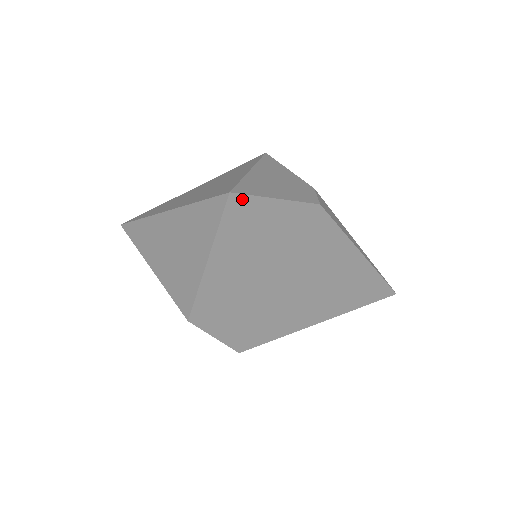
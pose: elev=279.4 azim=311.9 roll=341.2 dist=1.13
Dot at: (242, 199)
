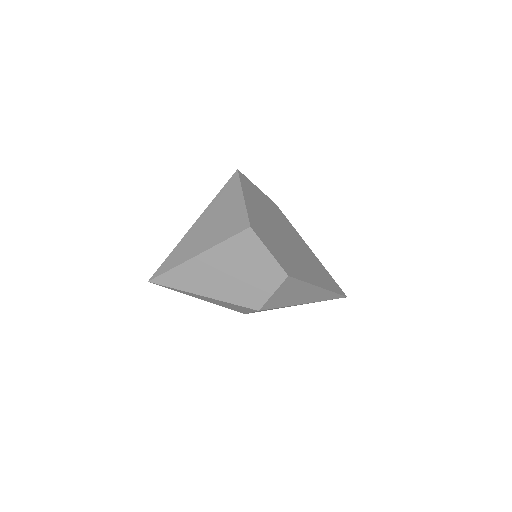
Dot at: (244, 176)
